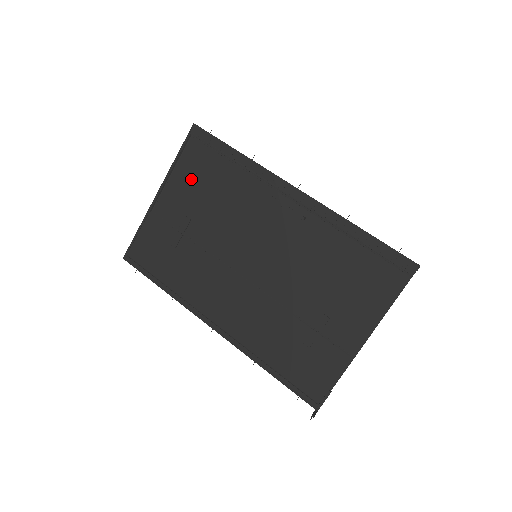
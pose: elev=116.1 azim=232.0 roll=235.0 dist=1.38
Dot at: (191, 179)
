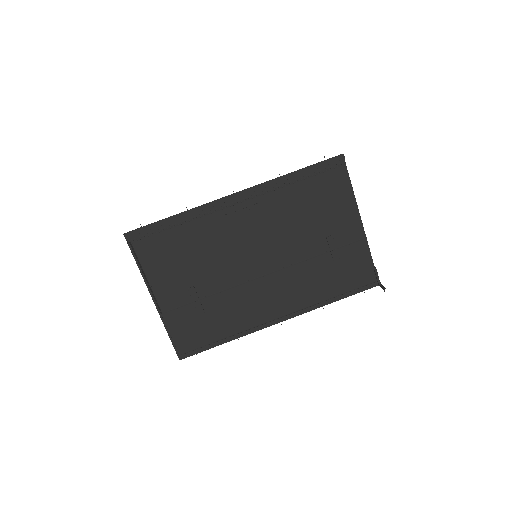
Dot at: (164, 266)
